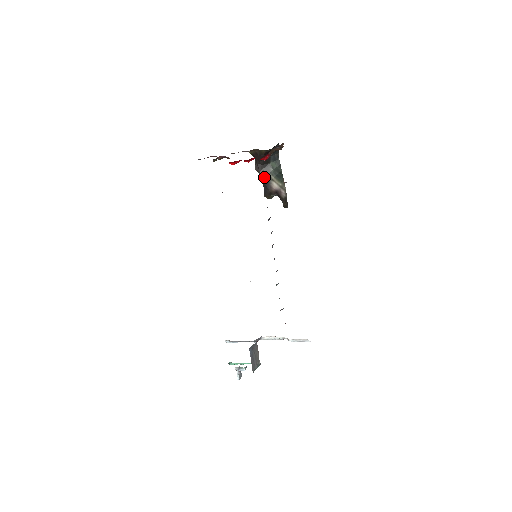
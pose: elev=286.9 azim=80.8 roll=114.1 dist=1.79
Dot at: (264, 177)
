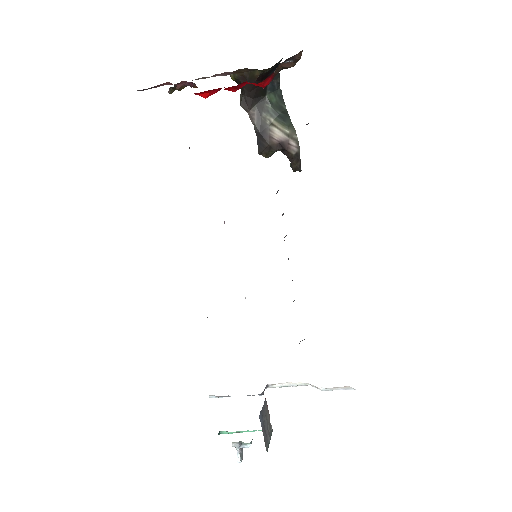
Dot at: (257, 120)
